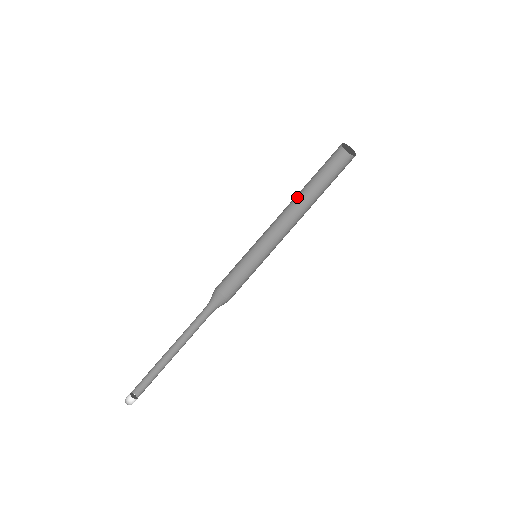
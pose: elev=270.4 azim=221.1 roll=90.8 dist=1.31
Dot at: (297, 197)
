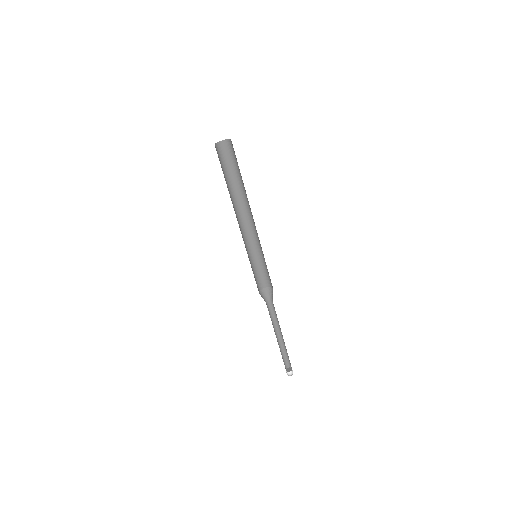
Dot at: (232, 202)
